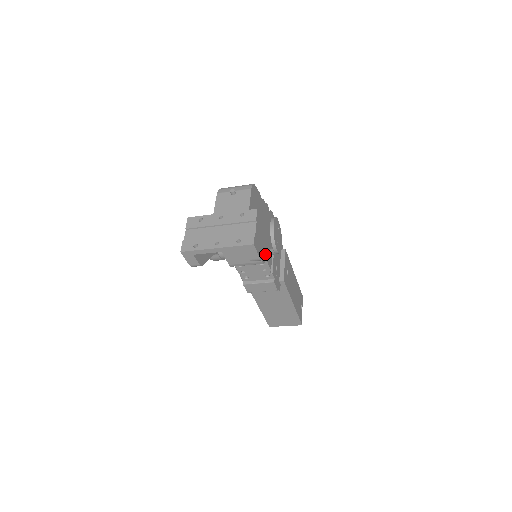
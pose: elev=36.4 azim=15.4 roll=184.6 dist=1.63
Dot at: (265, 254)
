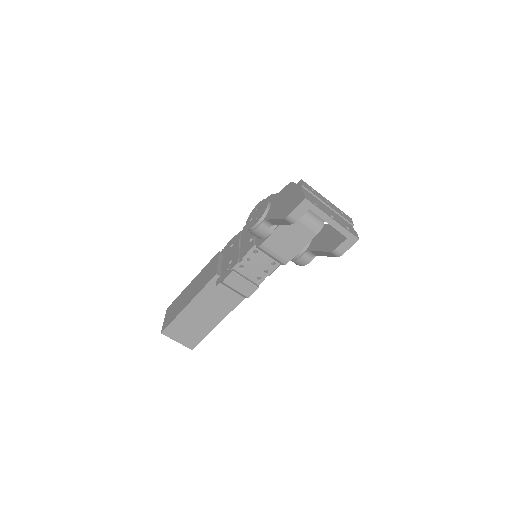
Dot at: occluded
